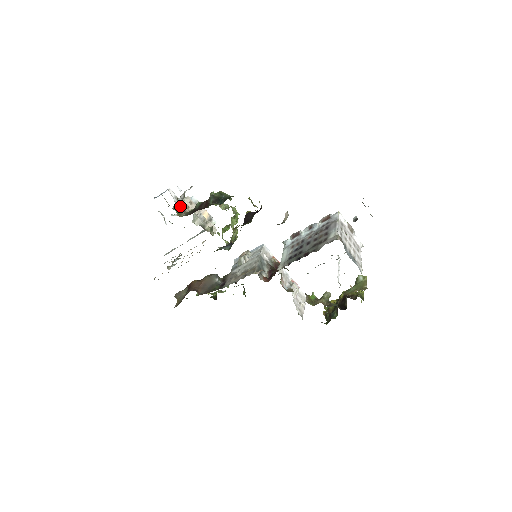
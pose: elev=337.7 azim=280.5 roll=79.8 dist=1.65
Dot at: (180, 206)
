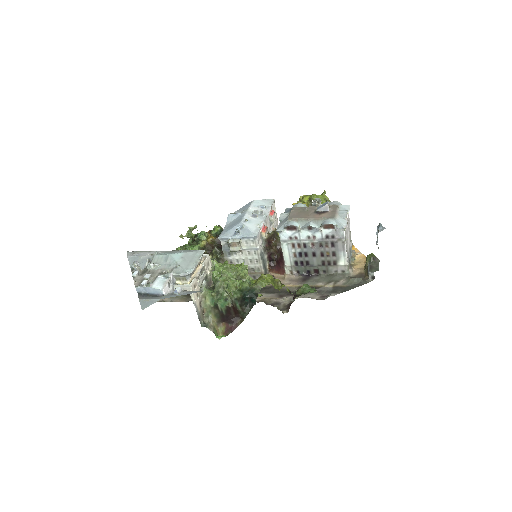
Dot at: (198, 310)
